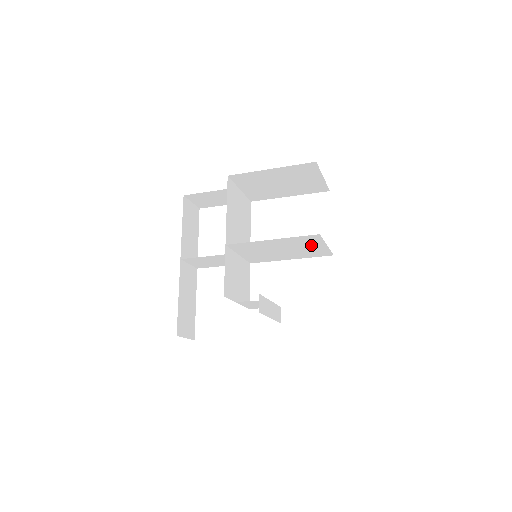
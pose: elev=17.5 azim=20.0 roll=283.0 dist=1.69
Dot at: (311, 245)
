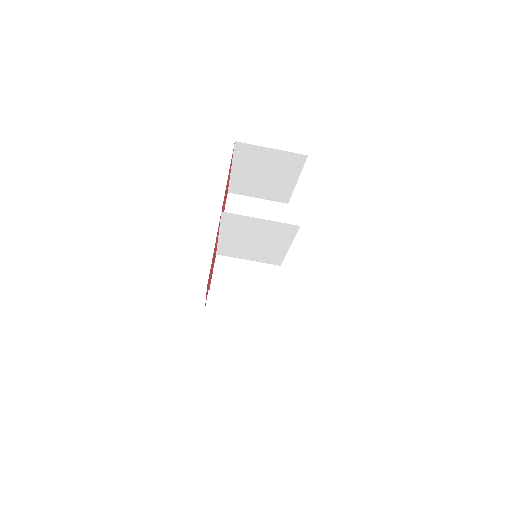
Dot at: (253, 225)
